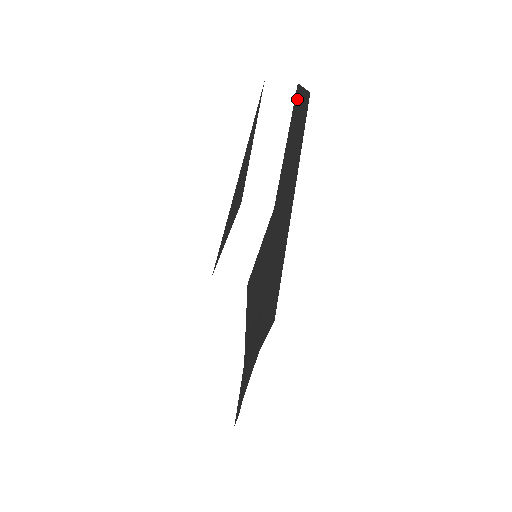
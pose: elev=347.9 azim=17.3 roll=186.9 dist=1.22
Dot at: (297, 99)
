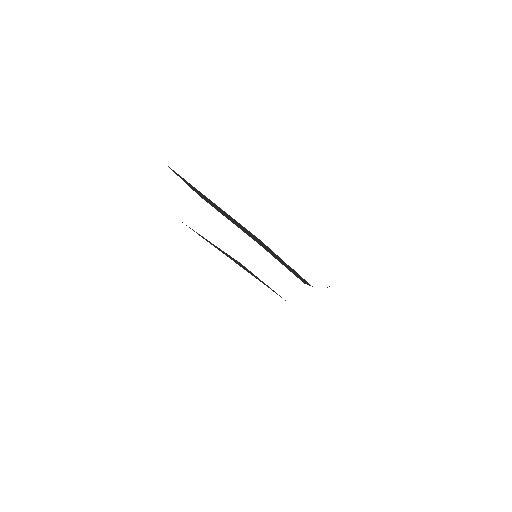
Dot at: occluded
